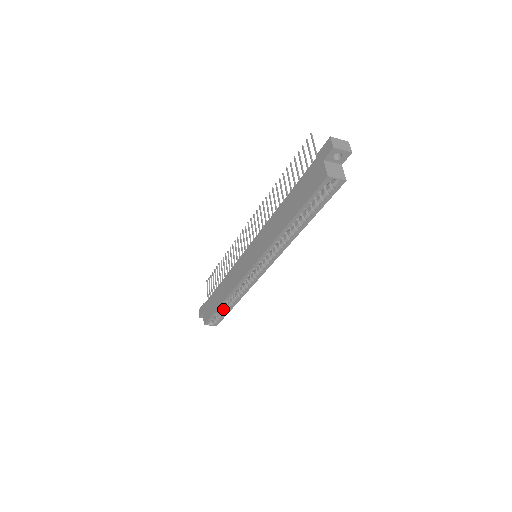
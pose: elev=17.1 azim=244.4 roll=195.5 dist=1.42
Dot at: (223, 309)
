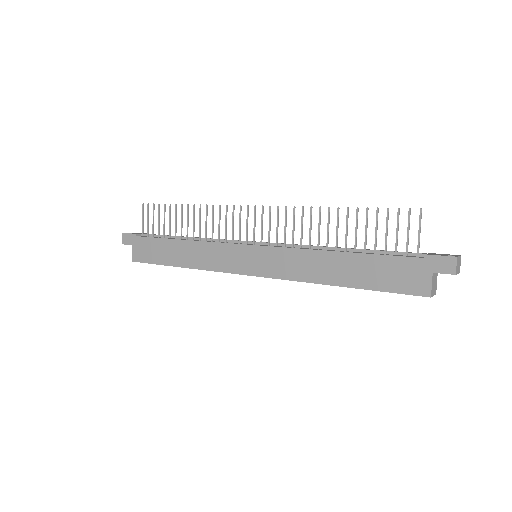
Dot at: occluded
